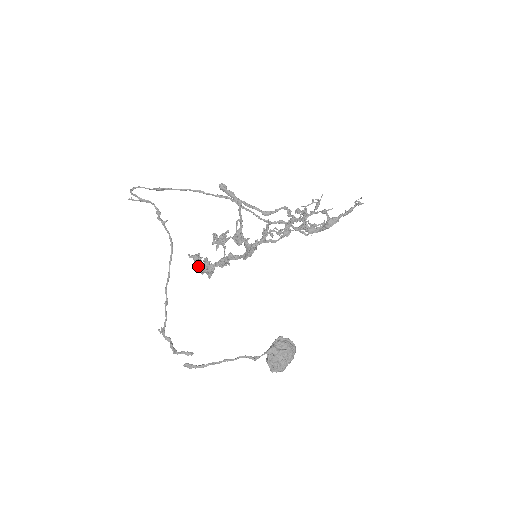
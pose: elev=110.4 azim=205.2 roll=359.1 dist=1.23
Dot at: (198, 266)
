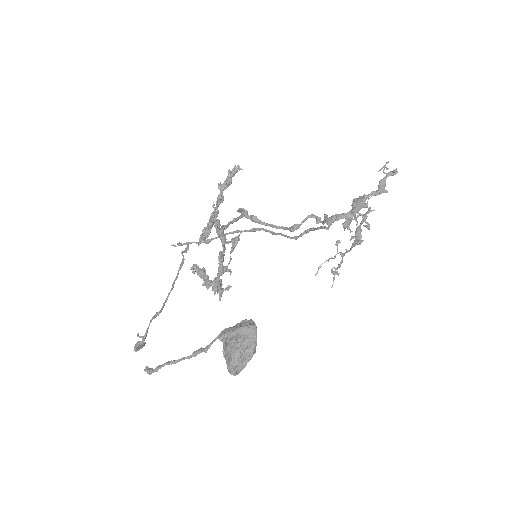
Dot at: (205, 283)
